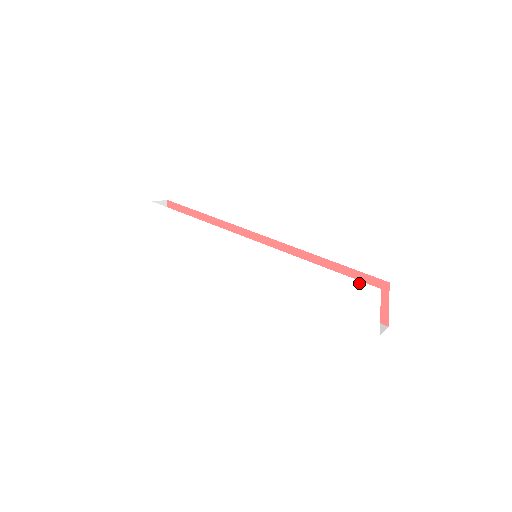
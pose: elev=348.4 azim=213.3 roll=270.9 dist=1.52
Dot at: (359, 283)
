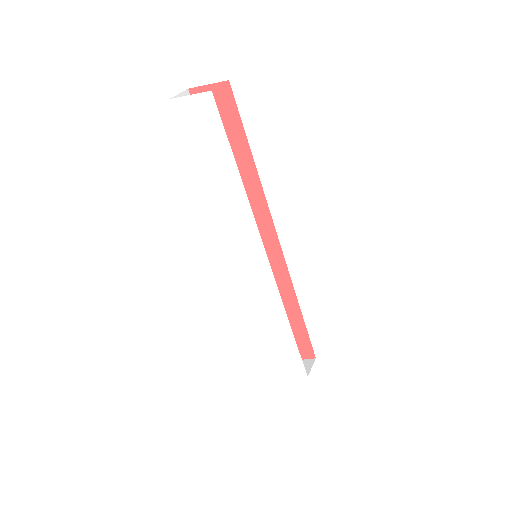
Dot at: (301, 363)
